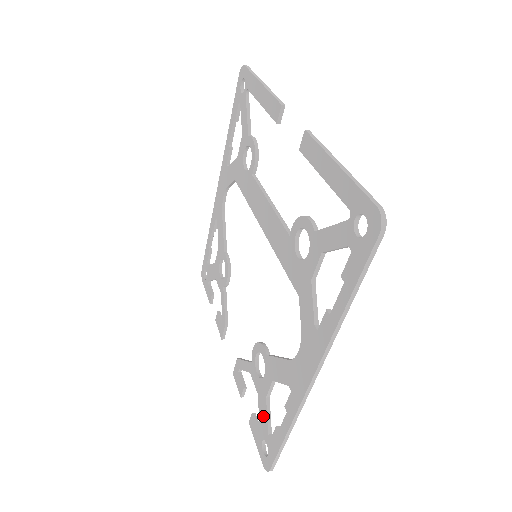
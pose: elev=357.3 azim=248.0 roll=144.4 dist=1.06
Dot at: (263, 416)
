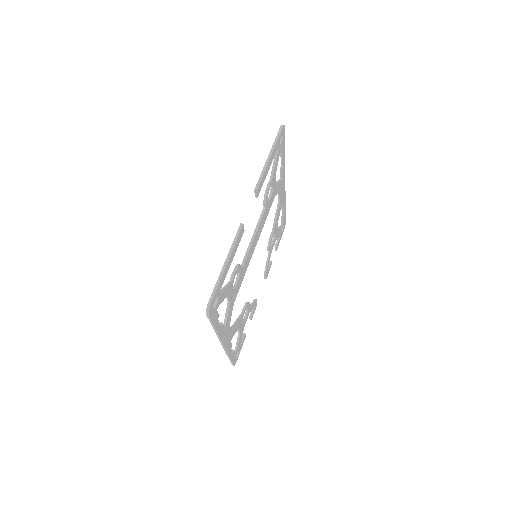
Dot at: occluded
